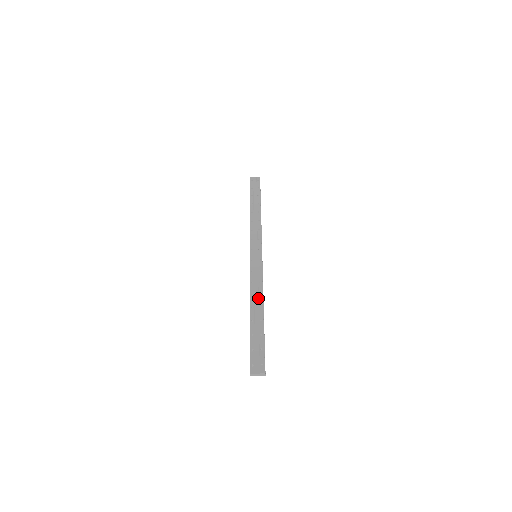
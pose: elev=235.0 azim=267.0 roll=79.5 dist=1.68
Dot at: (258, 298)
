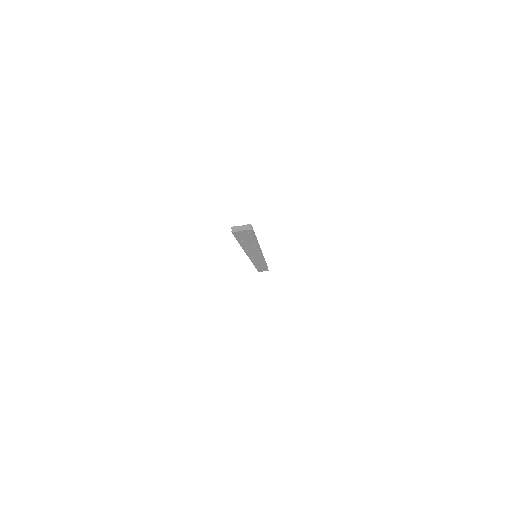
Dot at: occluded
